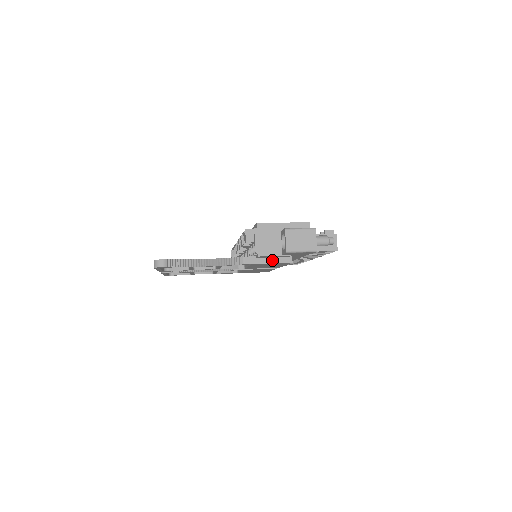
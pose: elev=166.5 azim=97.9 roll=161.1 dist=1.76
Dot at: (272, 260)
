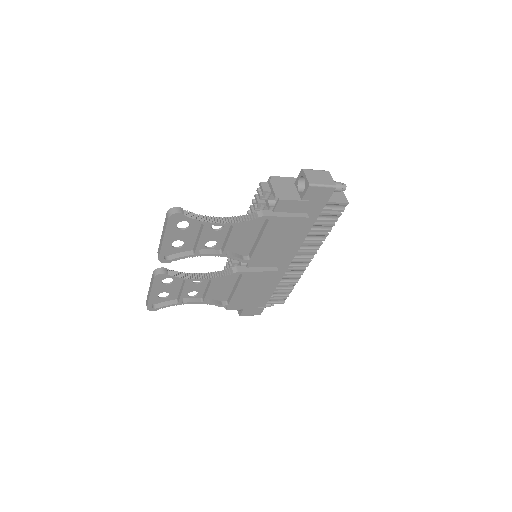
Dot at: (289, 214)
